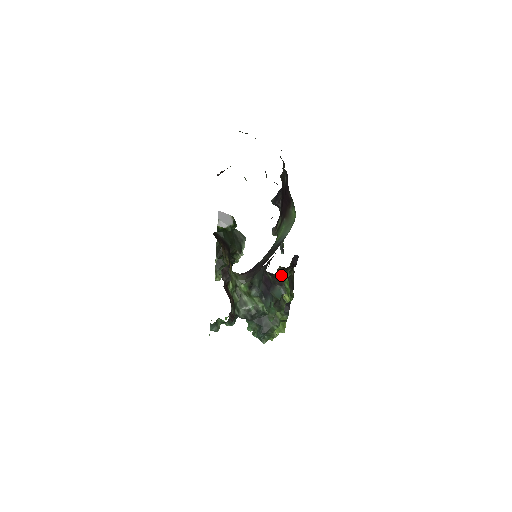
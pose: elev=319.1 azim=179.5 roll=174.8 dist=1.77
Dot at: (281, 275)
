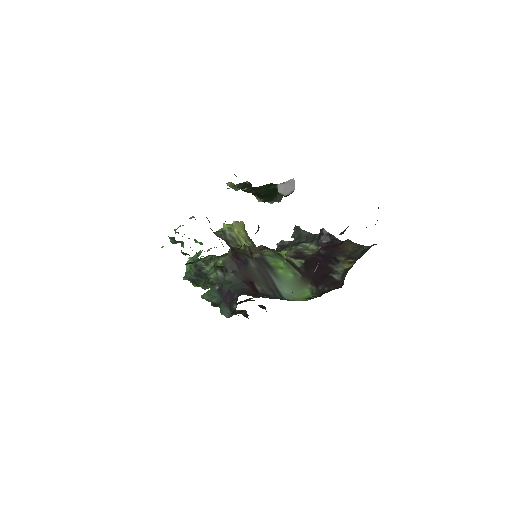
Dot at: (240, 312)
